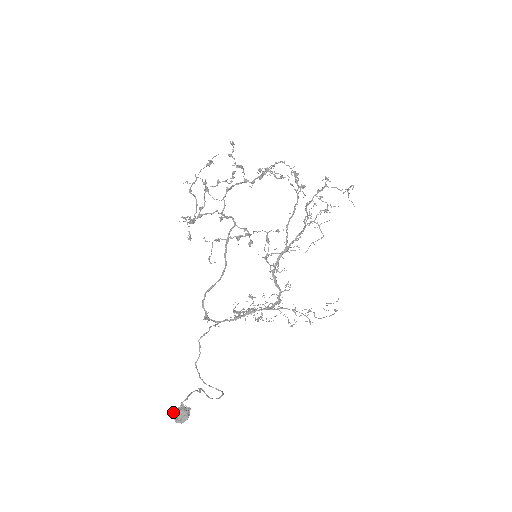
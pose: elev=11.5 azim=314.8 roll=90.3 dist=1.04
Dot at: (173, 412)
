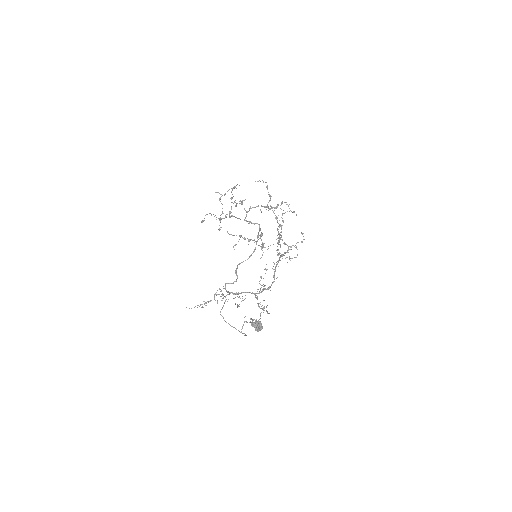
Dot at: (256, 322)
